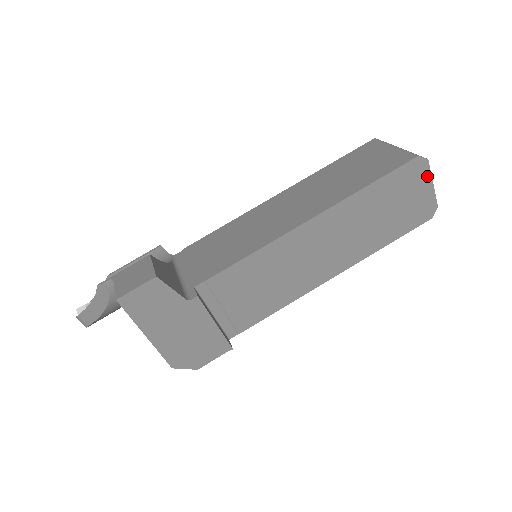
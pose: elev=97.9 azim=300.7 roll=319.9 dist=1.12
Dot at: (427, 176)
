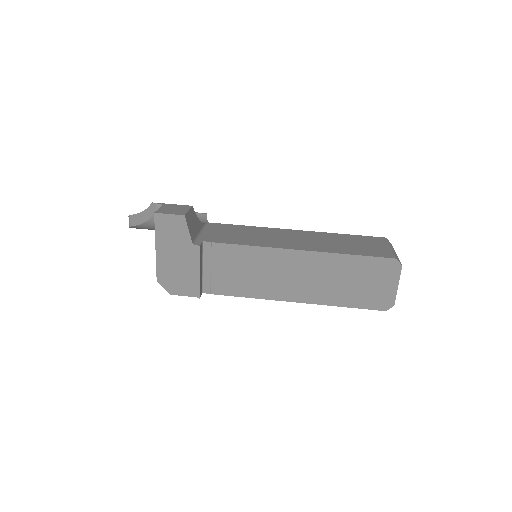
Dot at: (396, 277)
